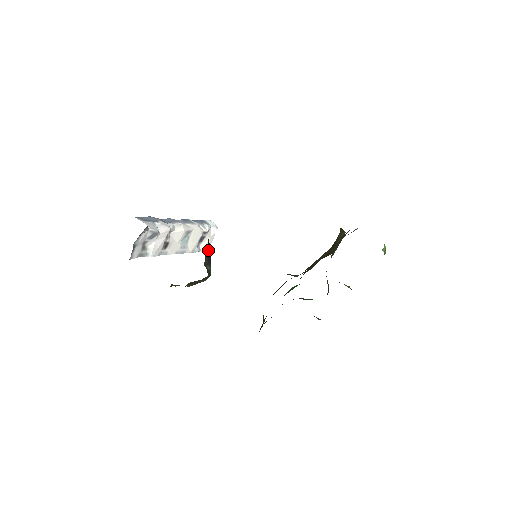
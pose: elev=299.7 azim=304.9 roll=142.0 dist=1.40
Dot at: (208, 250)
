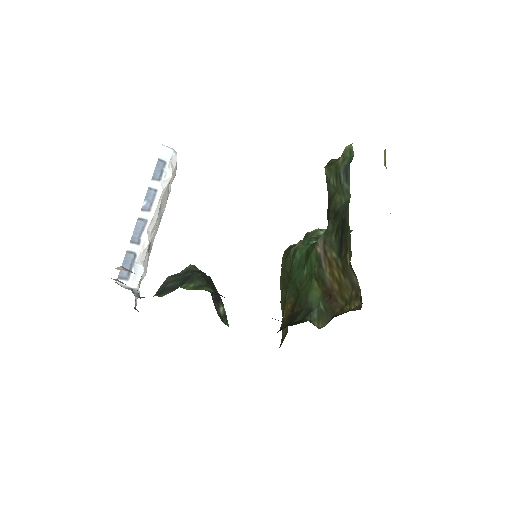
Dot at: occluded
